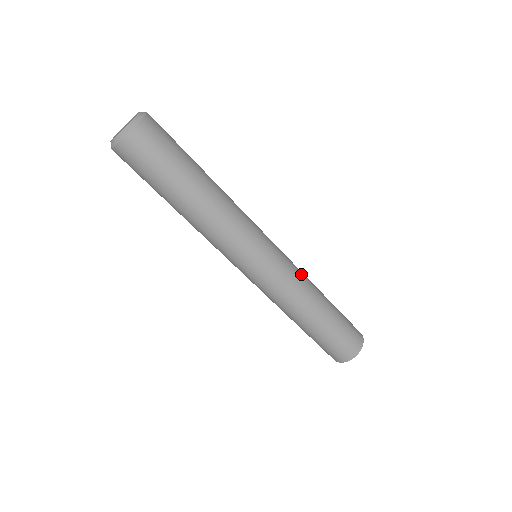
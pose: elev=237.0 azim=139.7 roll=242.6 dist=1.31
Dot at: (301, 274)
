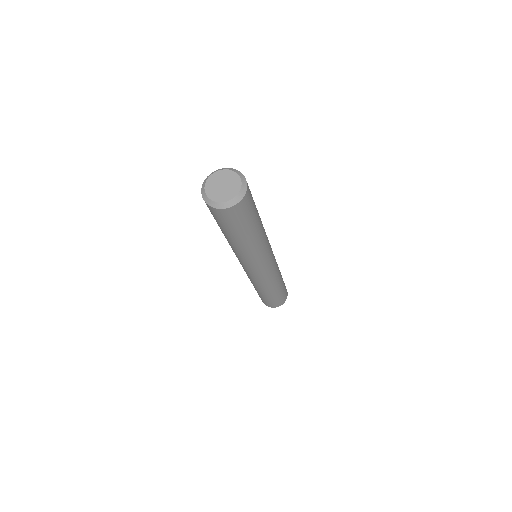
Dot at: (271, 280)
